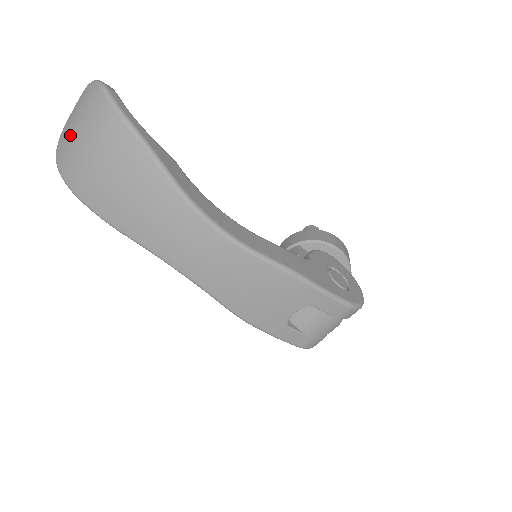
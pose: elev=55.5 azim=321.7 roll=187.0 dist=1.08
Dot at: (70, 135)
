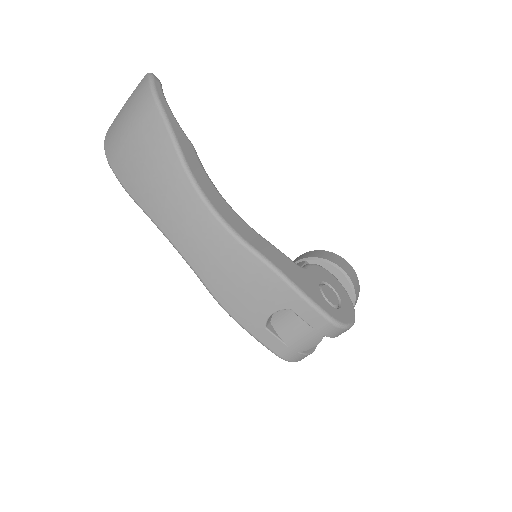
Dot at: (119, 115)
